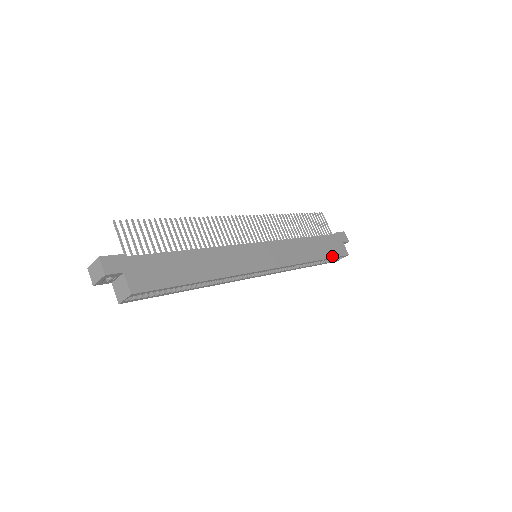
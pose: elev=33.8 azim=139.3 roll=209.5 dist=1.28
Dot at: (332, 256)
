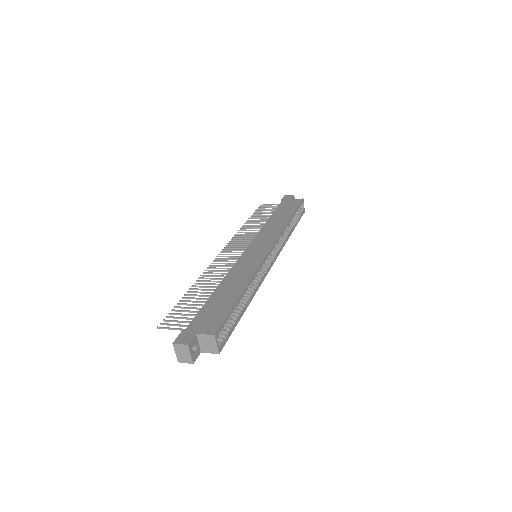
Dot at: (295, 209)
